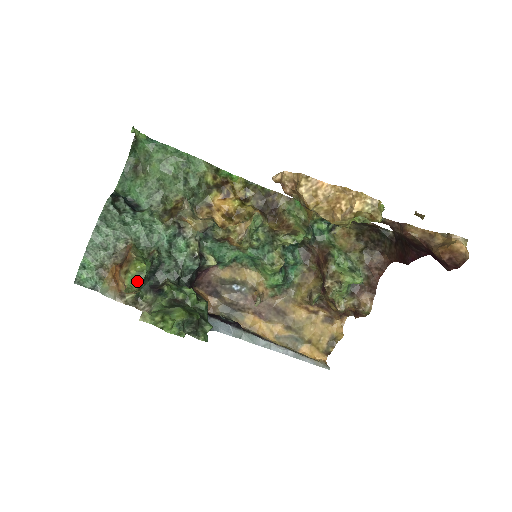
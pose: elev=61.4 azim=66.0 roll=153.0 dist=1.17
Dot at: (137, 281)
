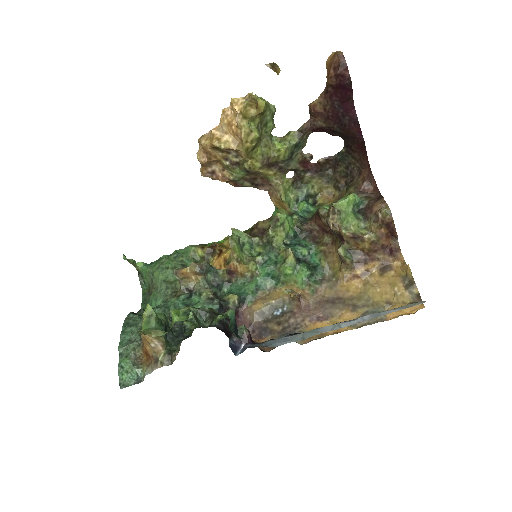
Dot at: (151, 325)
